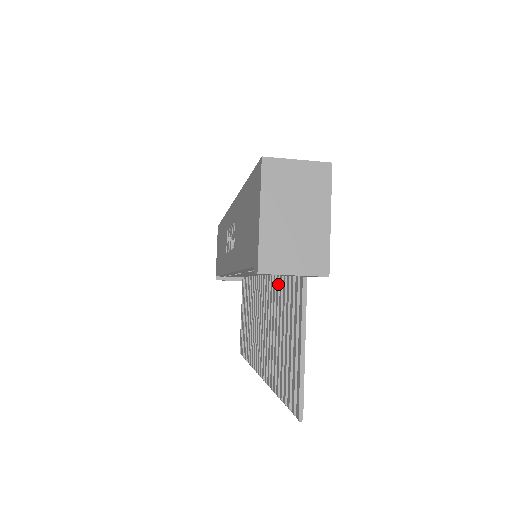
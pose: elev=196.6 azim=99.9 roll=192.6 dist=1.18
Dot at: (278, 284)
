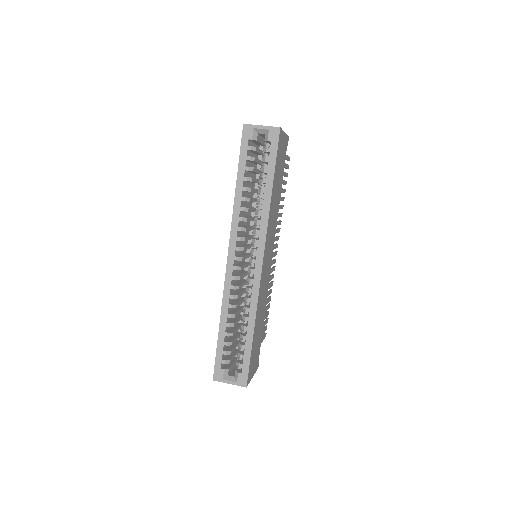
Dot at: occluded
